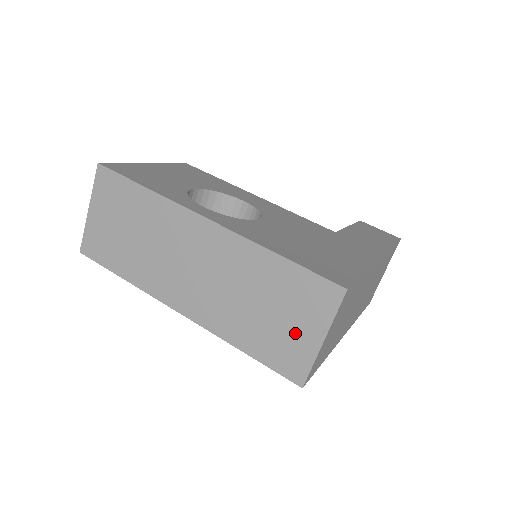
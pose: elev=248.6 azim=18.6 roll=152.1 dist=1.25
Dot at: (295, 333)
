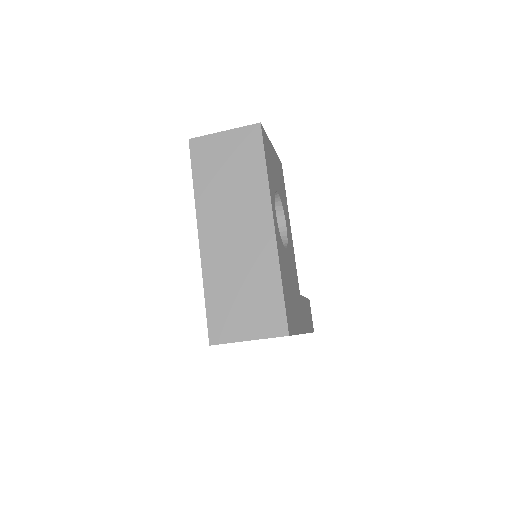
Dot at: (241, 321)
